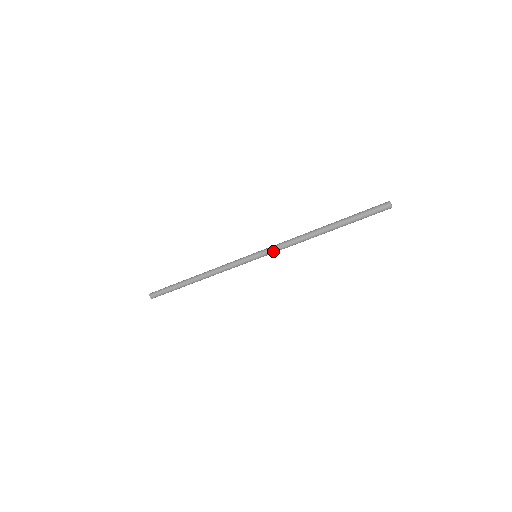
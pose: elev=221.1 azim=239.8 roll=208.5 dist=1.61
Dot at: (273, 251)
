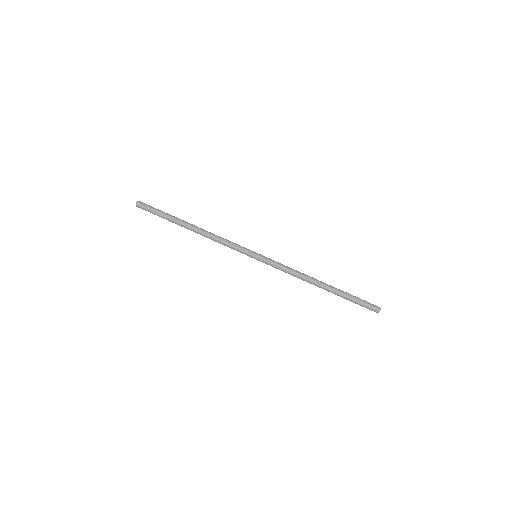
Dot at: (275, 261)
